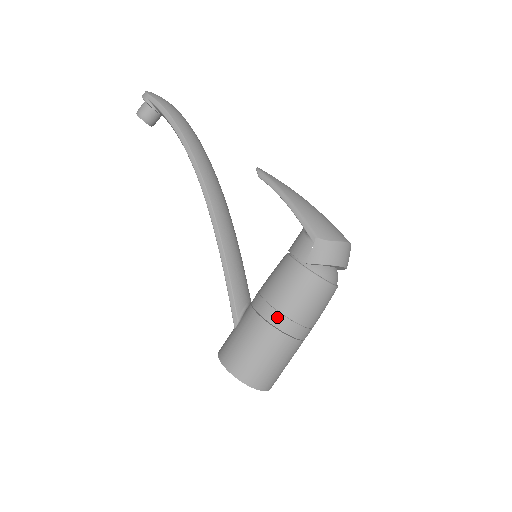
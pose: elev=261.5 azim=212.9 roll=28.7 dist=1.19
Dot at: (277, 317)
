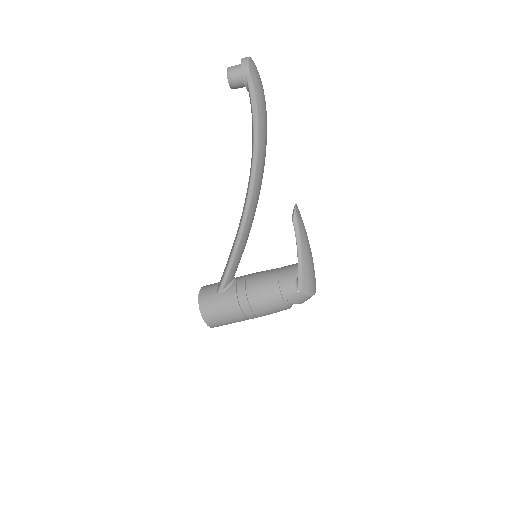
Dot at: (249, 312)
